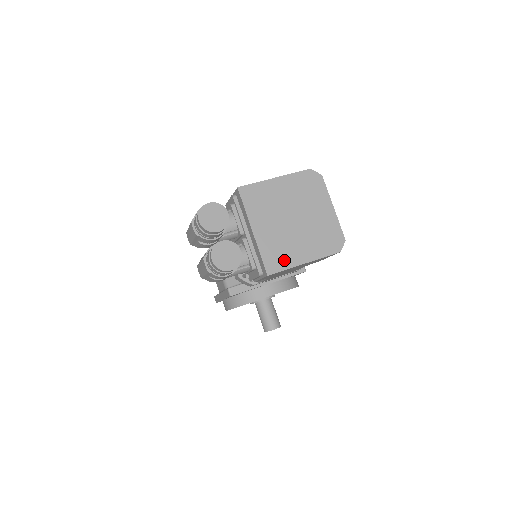
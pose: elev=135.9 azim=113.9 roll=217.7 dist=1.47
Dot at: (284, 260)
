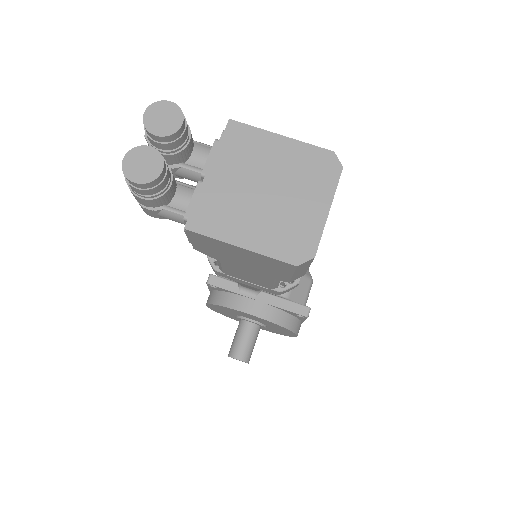
Dot at: (218, 226)
